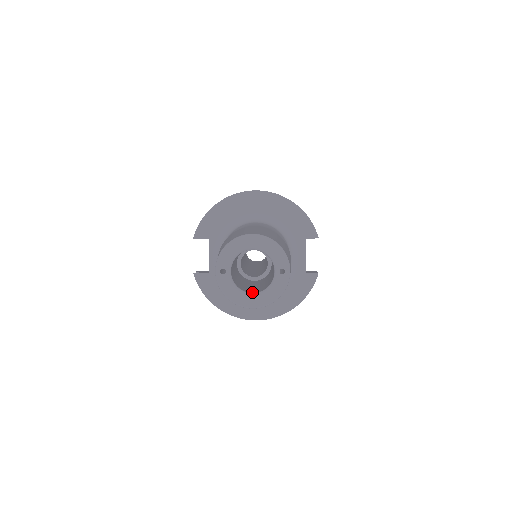
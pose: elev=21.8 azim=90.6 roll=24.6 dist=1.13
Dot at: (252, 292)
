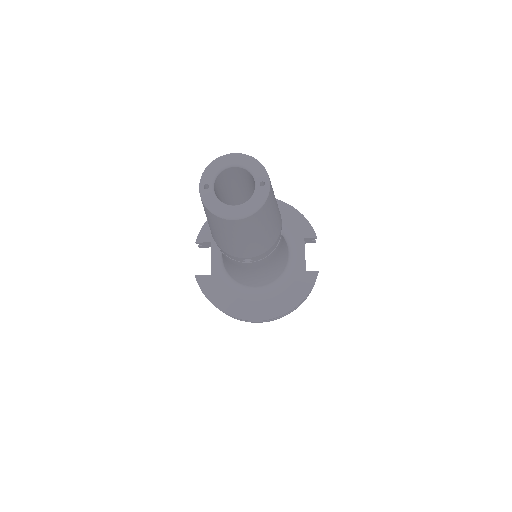
Dot at: (234, 206)
